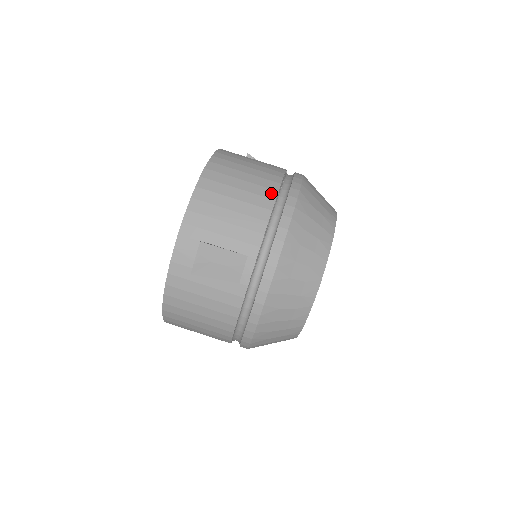
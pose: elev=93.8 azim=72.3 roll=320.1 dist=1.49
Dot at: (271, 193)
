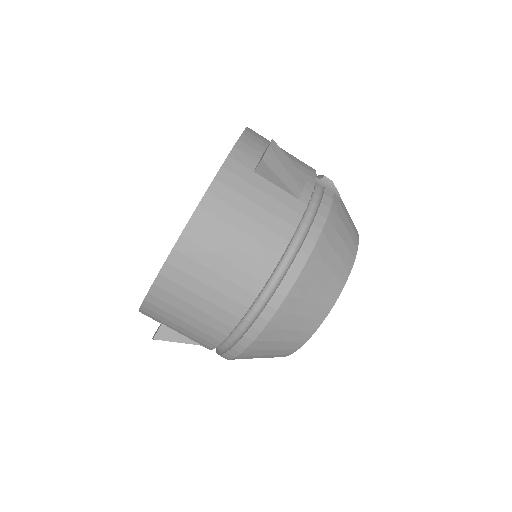
Dot at: (231, 320)
